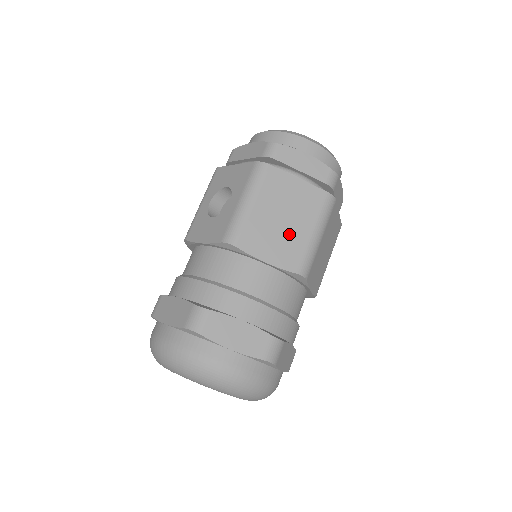
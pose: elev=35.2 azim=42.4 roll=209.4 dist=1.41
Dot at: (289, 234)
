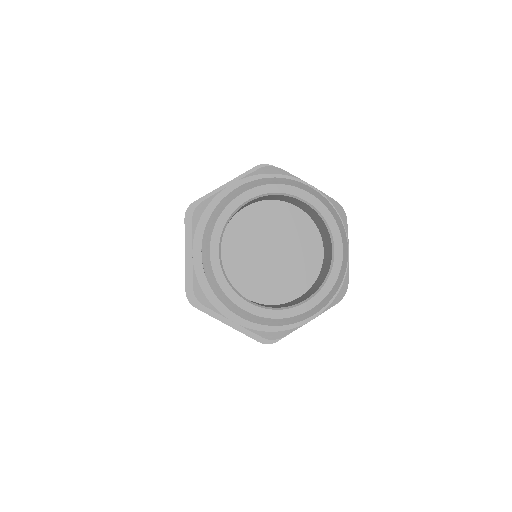
Dot at: occluded
